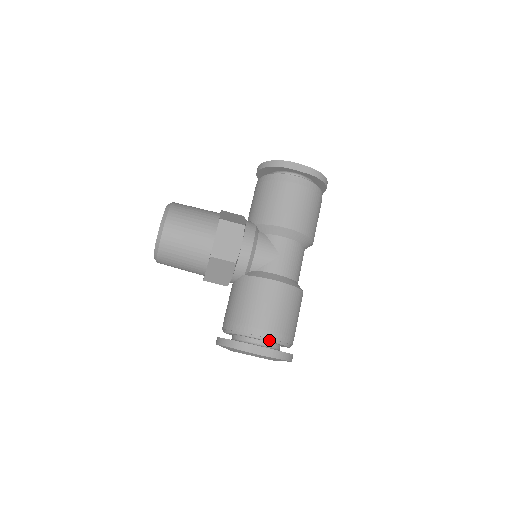
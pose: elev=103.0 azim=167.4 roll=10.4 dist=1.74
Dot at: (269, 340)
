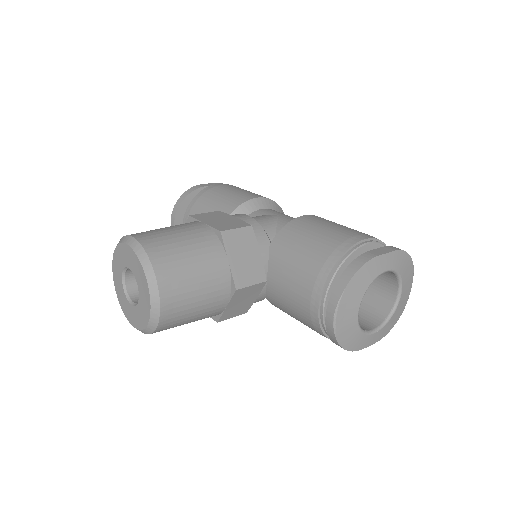
Dot at: (373, 241)
